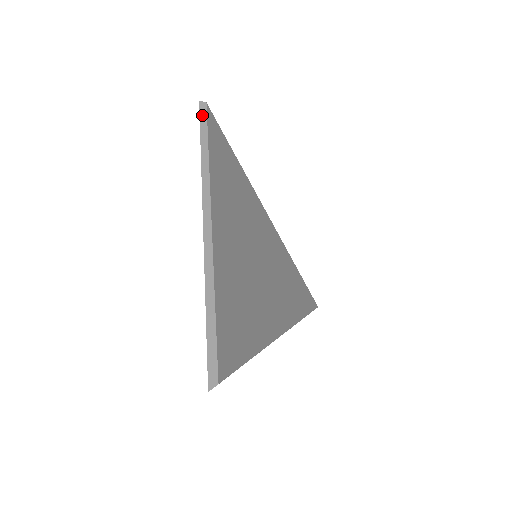
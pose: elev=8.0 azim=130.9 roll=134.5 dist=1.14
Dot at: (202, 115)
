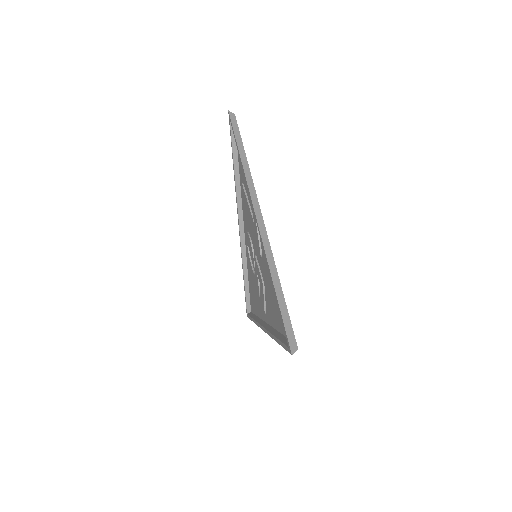
Dot at: (234, 124)
